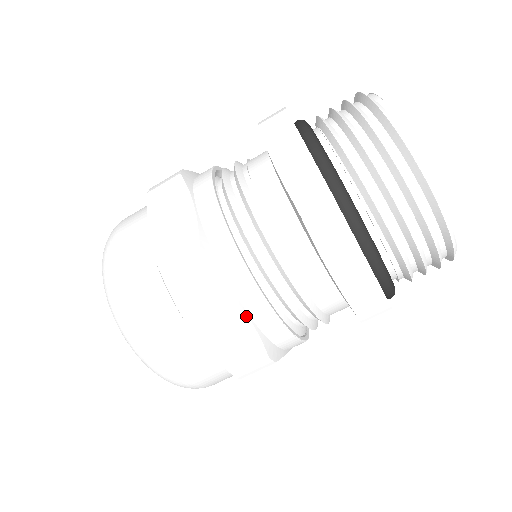
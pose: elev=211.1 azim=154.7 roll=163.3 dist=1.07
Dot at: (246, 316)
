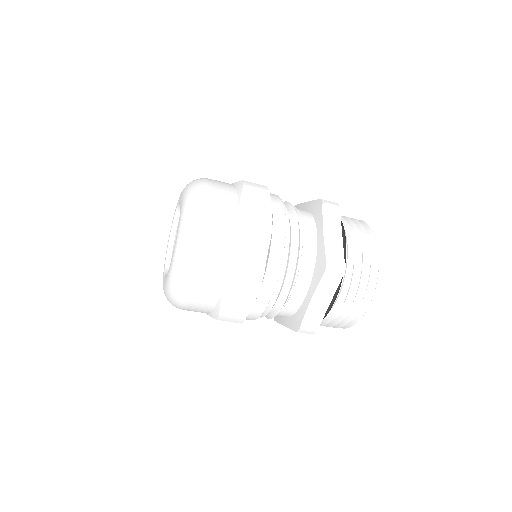
Dot at: (258, 293)
